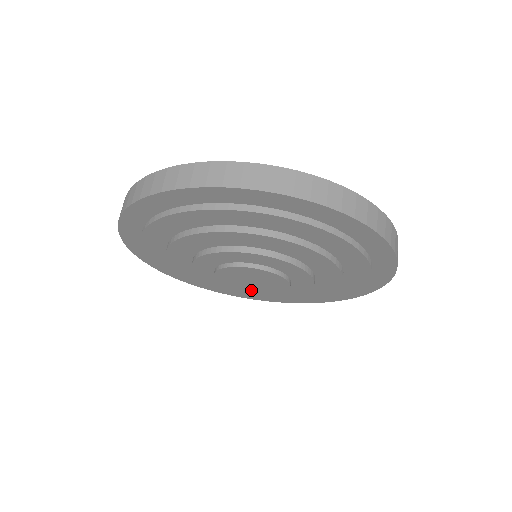
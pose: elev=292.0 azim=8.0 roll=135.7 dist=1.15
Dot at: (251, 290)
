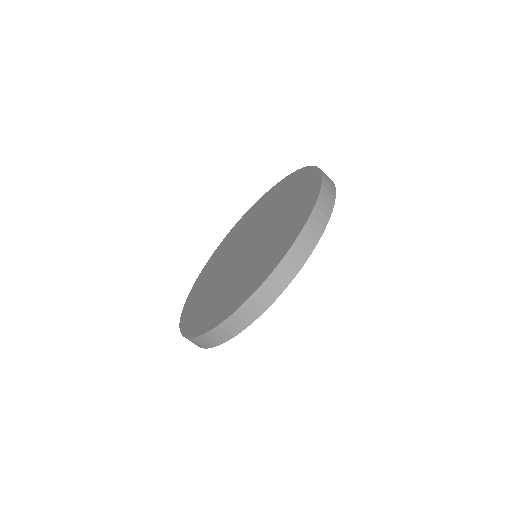
Dot at: occluded
